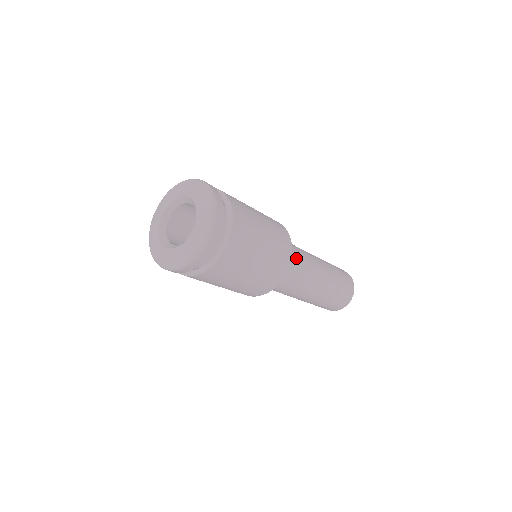
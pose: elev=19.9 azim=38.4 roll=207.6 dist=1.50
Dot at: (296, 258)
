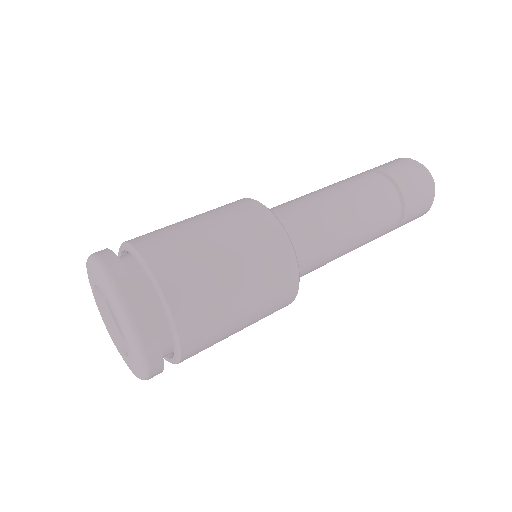
Dot at: (310, 229)
